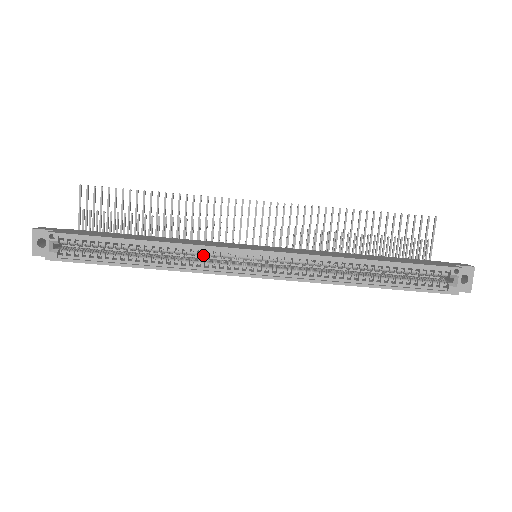
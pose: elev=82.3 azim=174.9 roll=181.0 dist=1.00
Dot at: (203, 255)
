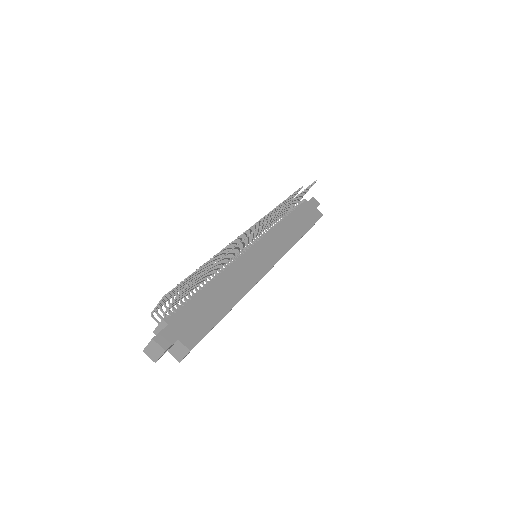
Dot at: occluded
